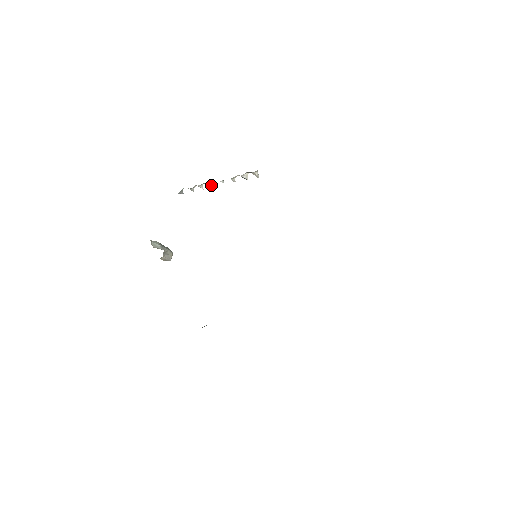
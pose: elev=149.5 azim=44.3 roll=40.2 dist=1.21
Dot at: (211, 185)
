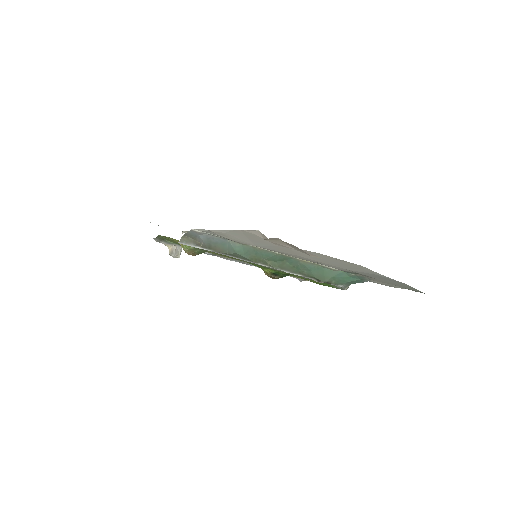
Dot at: occluded
